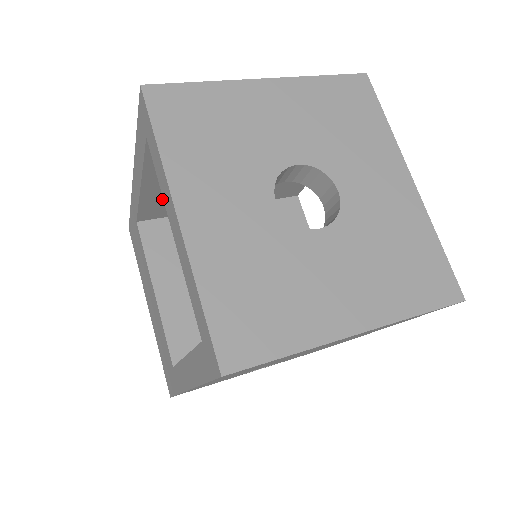
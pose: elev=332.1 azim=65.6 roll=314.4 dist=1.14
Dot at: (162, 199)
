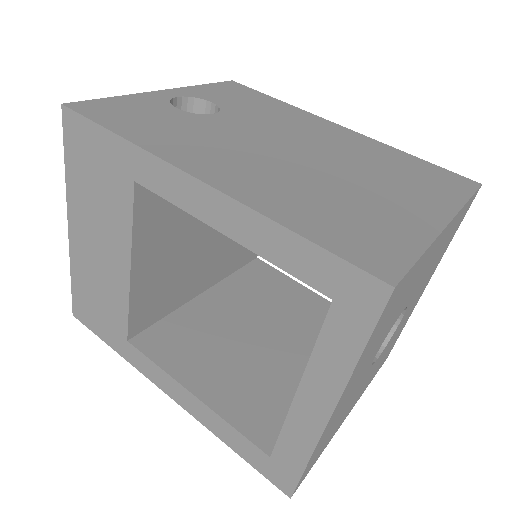
Dot at: occluded
